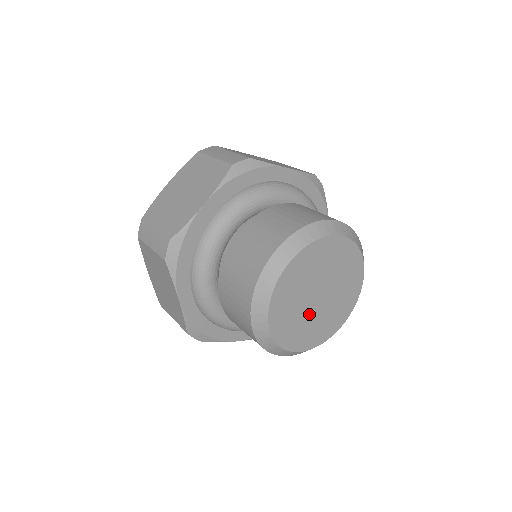
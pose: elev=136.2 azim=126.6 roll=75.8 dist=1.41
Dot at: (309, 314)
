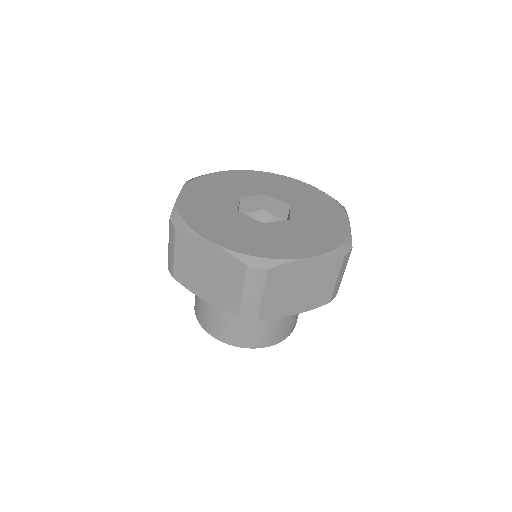
Dot at: occluded
